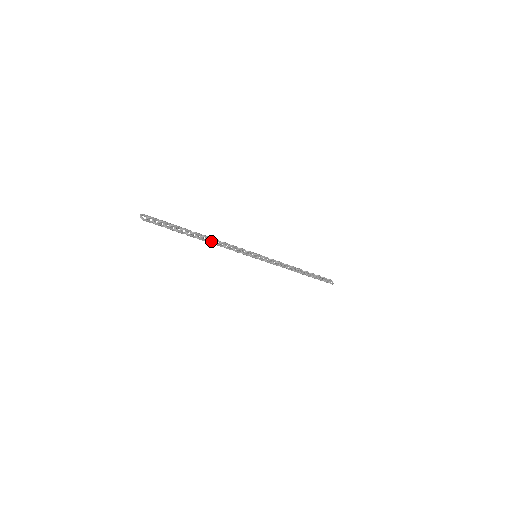
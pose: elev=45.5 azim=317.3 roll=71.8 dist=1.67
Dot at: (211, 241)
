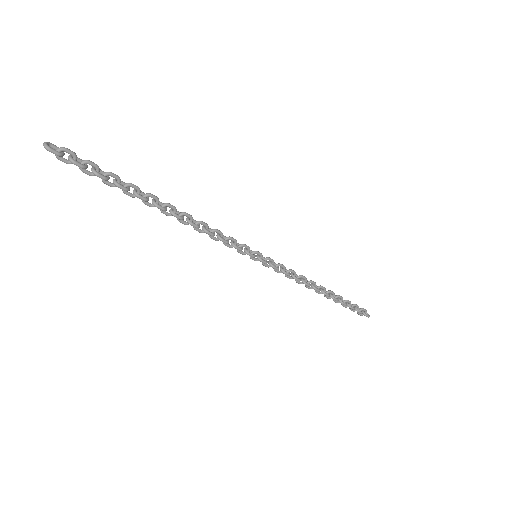
Dot at: (181, 216)
